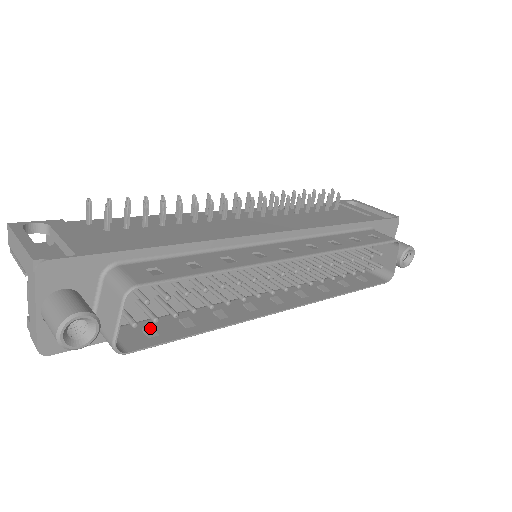
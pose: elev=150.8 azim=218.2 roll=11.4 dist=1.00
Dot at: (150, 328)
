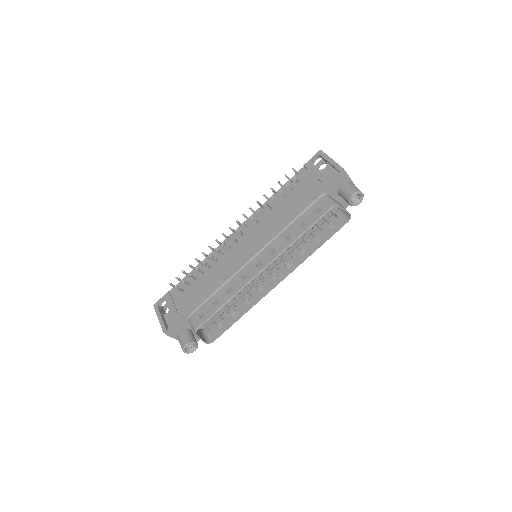
Dot at: (220, 324)
